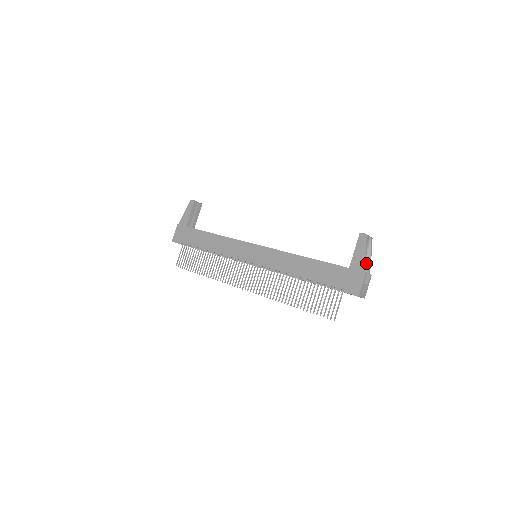
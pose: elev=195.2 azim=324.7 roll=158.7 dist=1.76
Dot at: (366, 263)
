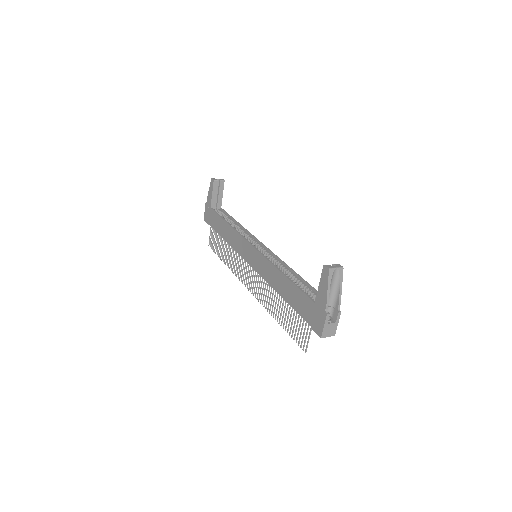
Dot at: (335, 297)
